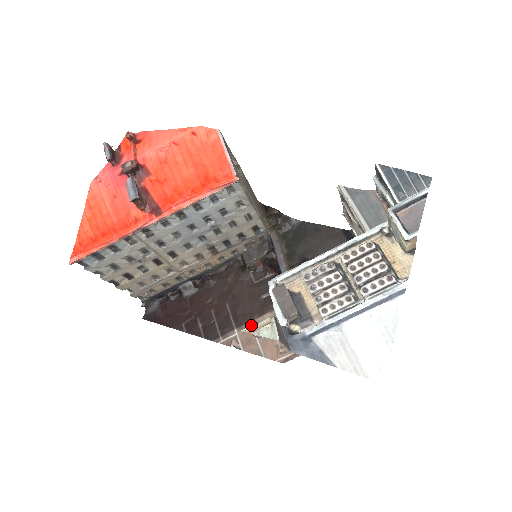
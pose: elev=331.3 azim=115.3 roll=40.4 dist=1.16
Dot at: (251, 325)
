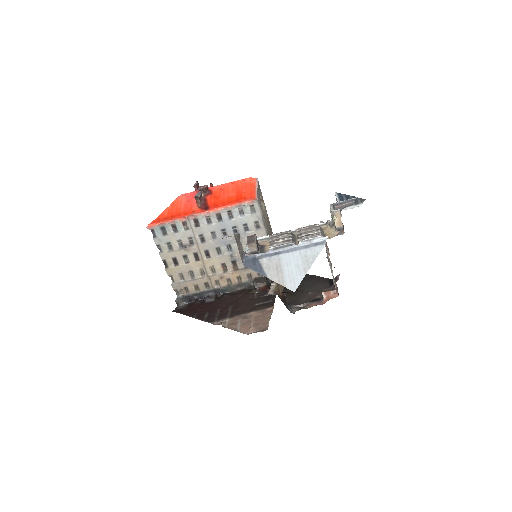
Dot at: (240, 317)
